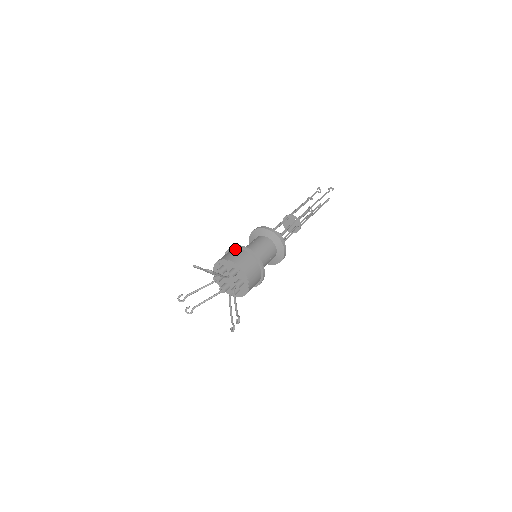
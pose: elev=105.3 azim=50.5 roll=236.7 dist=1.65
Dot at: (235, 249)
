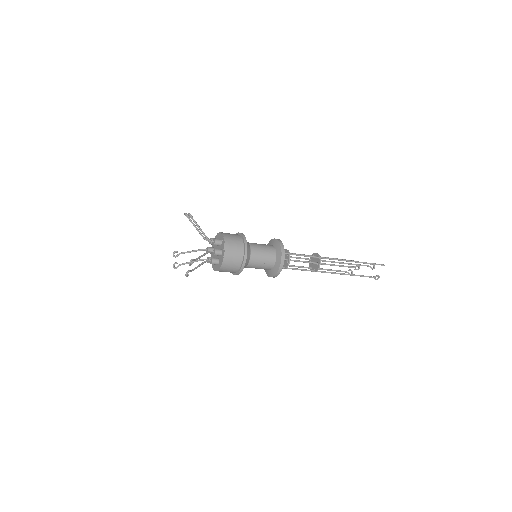
Dot at: occluded
